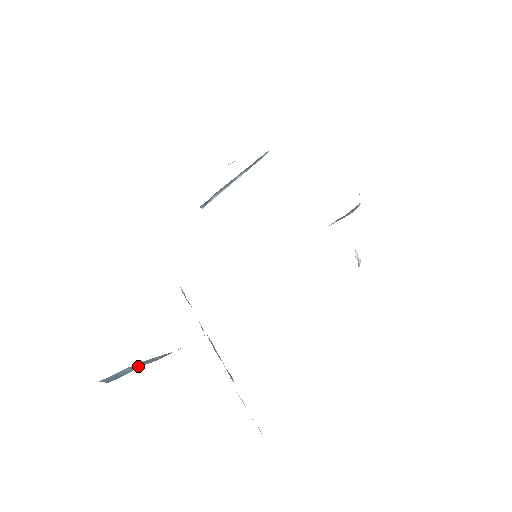
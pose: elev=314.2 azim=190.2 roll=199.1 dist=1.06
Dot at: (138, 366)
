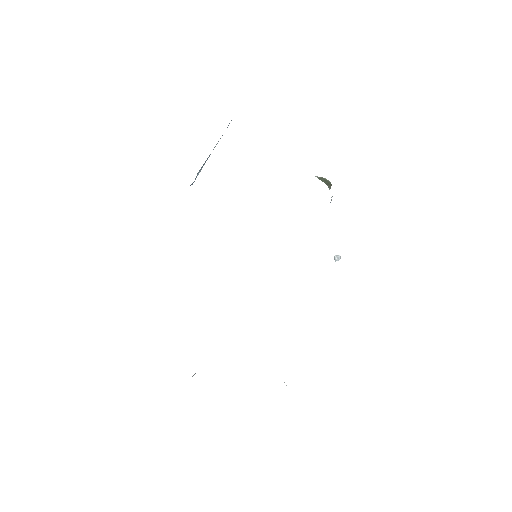
Dot at: occluded
